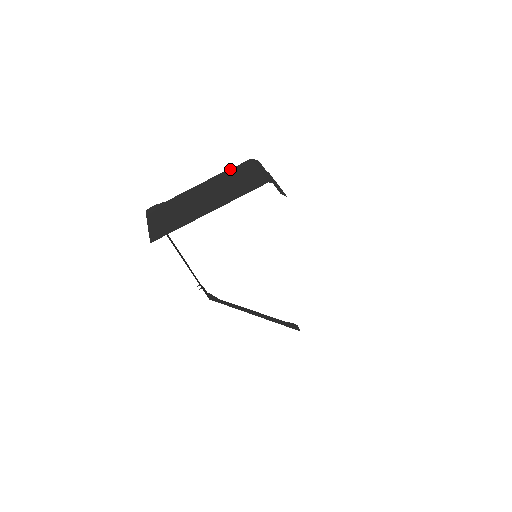
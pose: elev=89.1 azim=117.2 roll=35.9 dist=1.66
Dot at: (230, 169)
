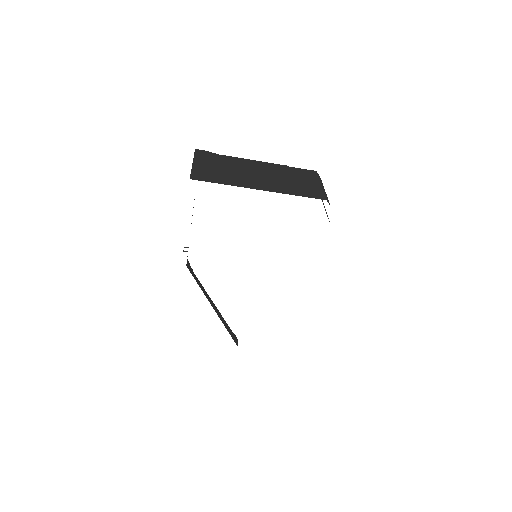
Dot at: (293, 167)
